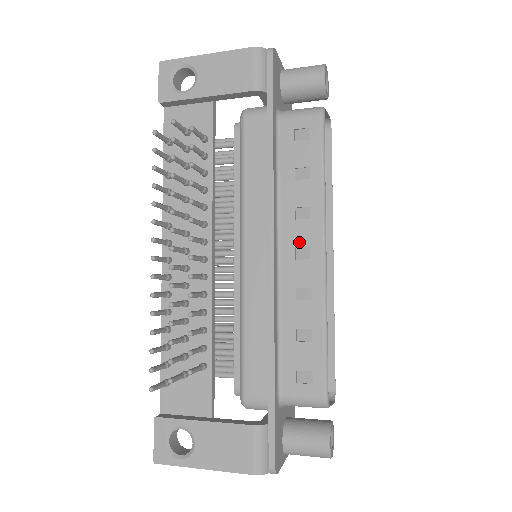
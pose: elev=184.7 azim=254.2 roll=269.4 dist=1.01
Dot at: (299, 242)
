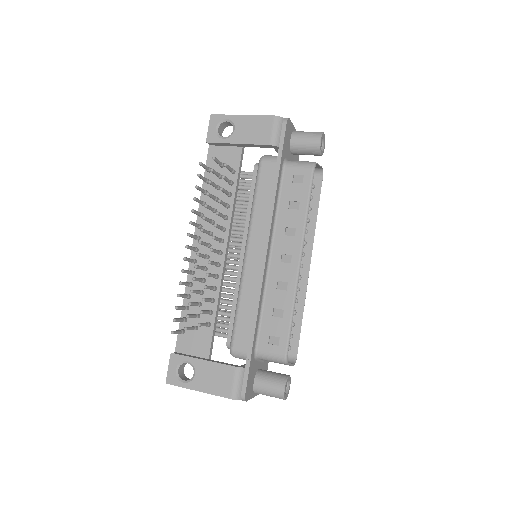
Dot at: (285, 251)
